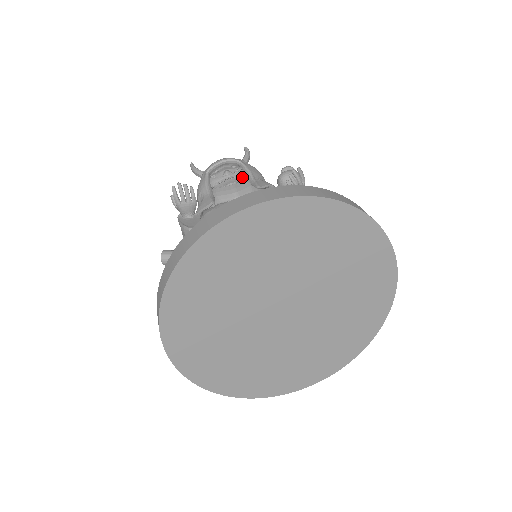
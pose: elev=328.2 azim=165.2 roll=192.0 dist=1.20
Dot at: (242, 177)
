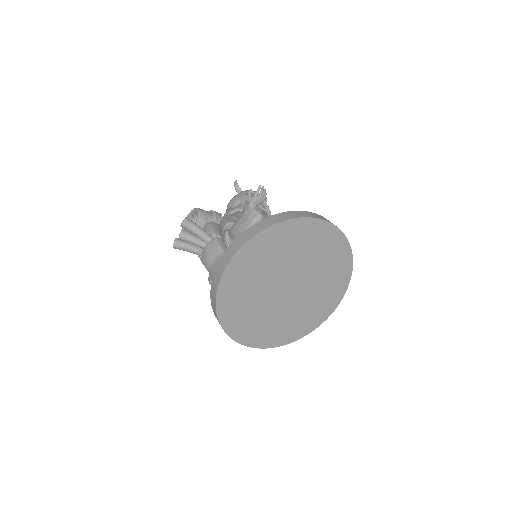
Dot at: (263, 209)
